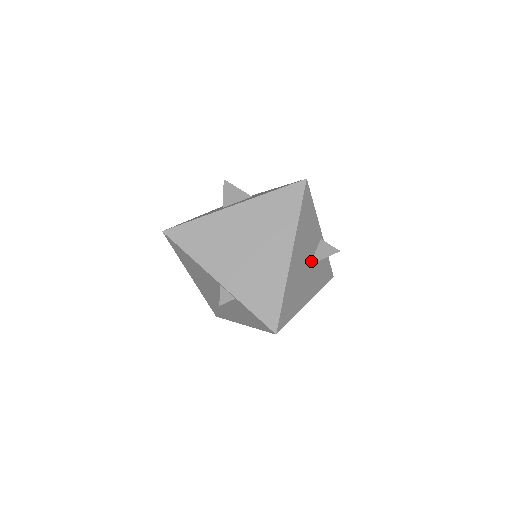
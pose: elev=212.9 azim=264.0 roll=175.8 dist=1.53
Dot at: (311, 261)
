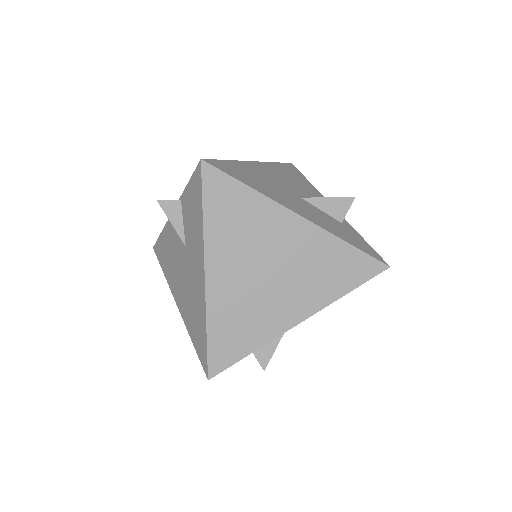
Dot at: (306, 199)
